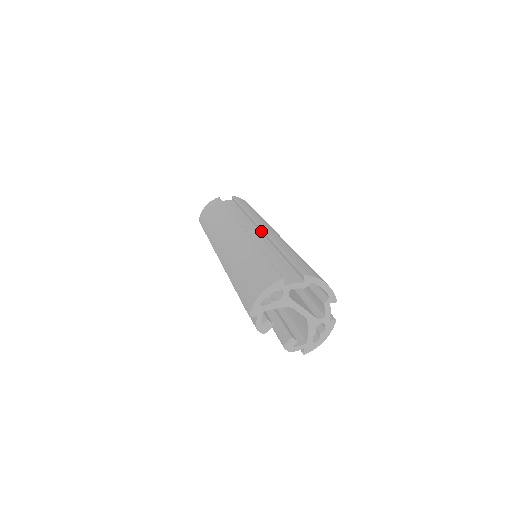
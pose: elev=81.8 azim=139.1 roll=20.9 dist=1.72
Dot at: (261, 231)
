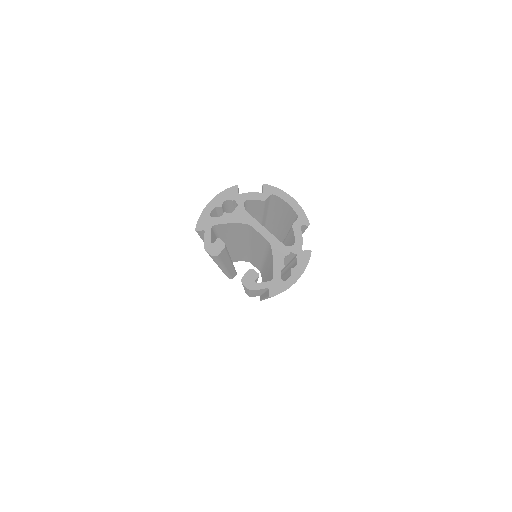
Dot at: occluded
